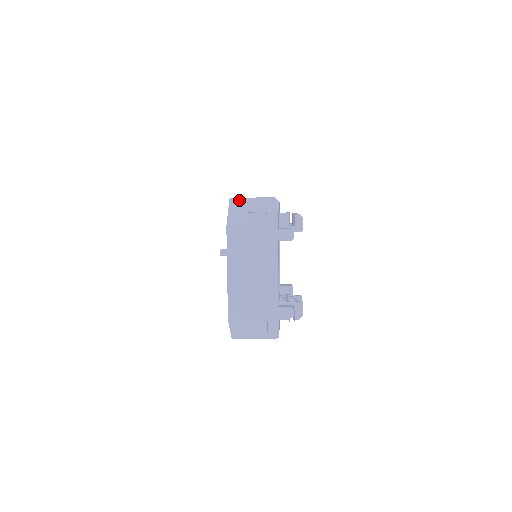
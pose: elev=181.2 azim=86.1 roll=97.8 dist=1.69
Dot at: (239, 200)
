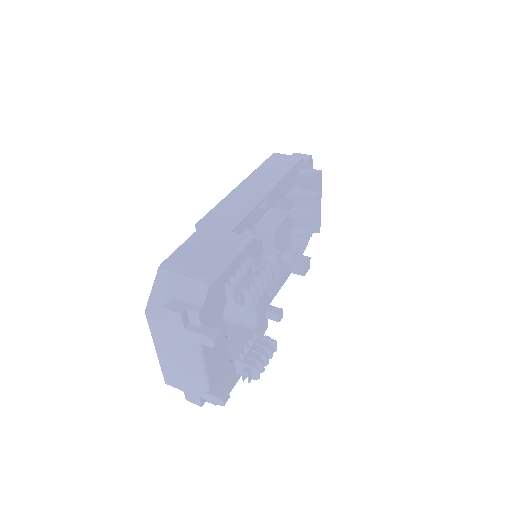
Dot at: (167, 273)
